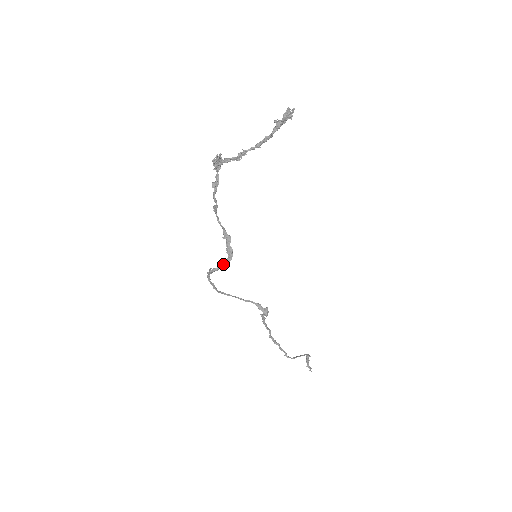
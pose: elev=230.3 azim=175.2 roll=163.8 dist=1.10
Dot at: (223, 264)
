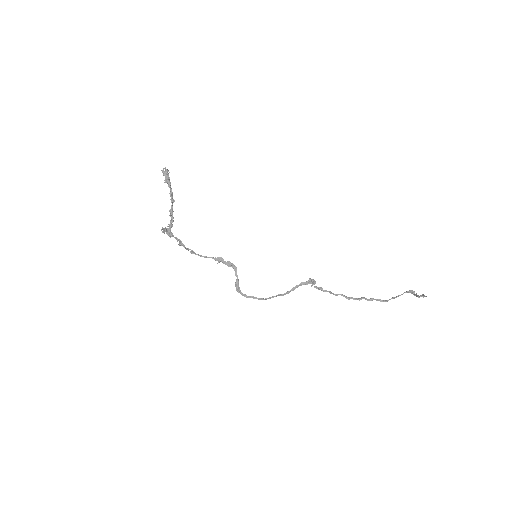
Dot at: (236, 275)
